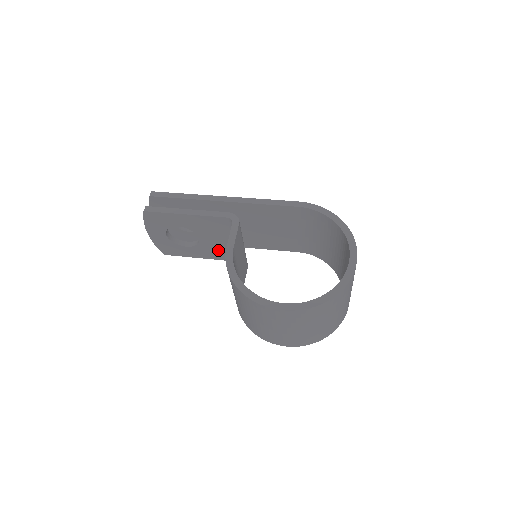
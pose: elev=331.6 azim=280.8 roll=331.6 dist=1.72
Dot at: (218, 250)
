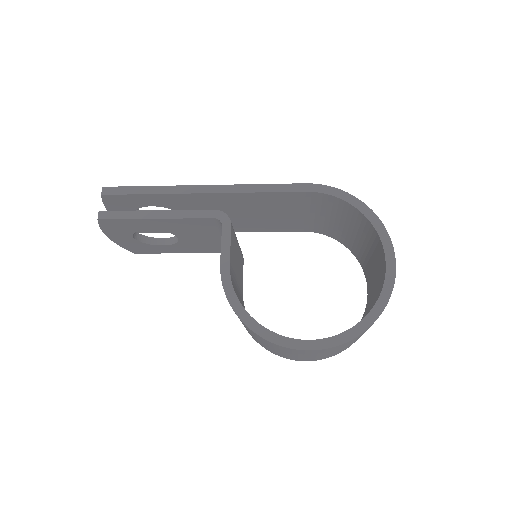
Dot at: (204, 246)
